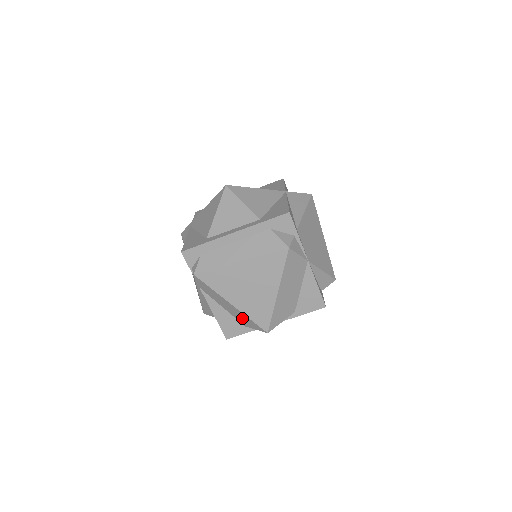
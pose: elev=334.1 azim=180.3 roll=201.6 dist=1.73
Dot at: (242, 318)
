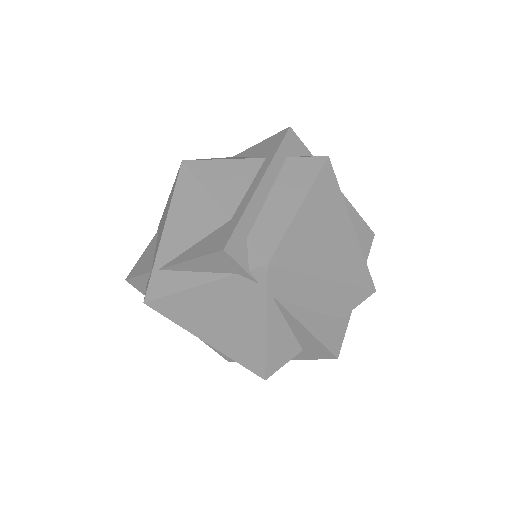
Dot at: (339, 300)
